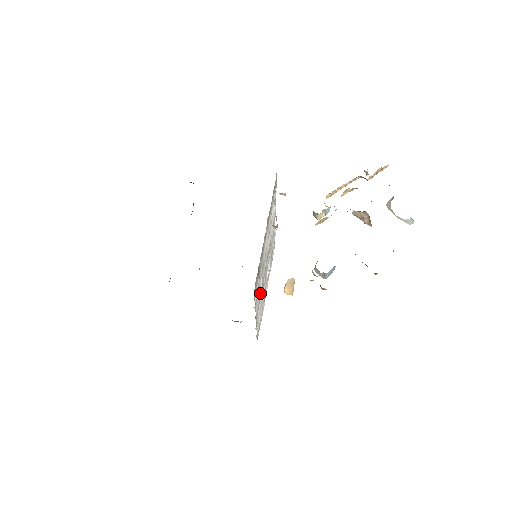
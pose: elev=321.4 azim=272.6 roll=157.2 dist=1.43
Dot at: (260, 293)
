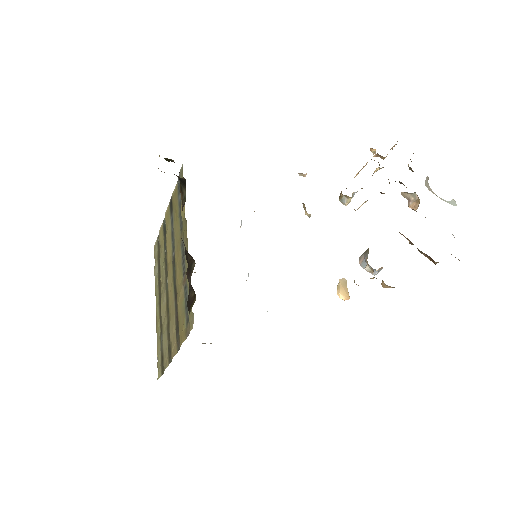
Dot at: occluded
